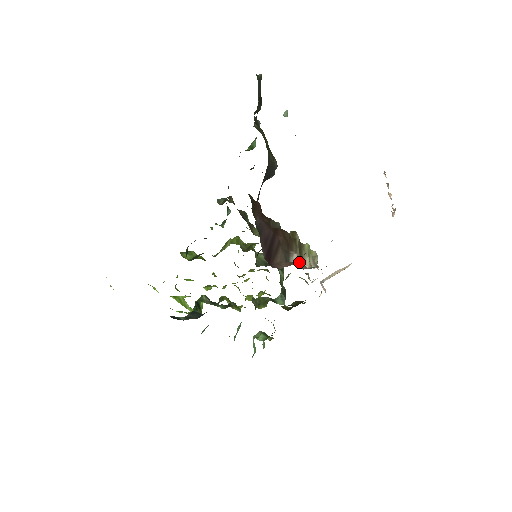
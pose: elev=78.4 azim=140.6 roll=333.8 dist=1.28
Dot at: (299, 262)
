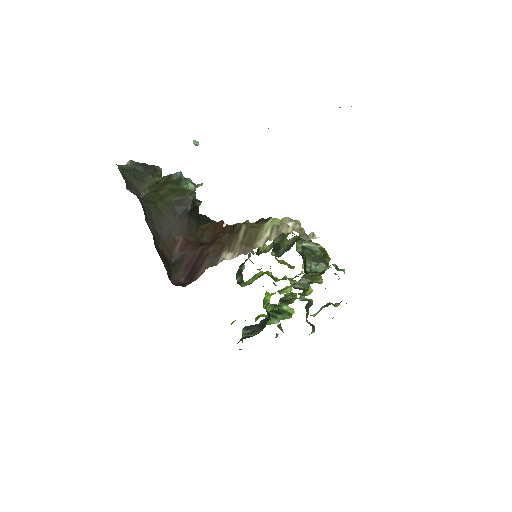
Dot at: (235, 254)
